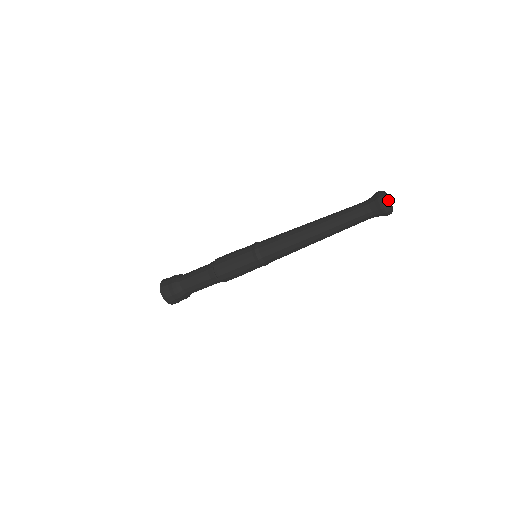
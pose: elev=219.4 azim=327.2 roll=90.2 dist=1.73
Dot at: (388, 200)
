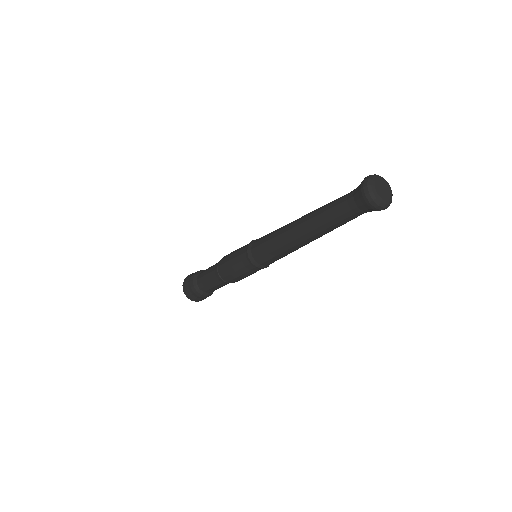
Dot at: (377, 190)
